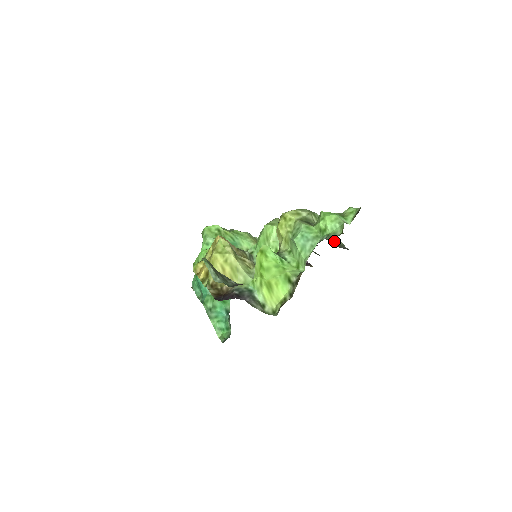
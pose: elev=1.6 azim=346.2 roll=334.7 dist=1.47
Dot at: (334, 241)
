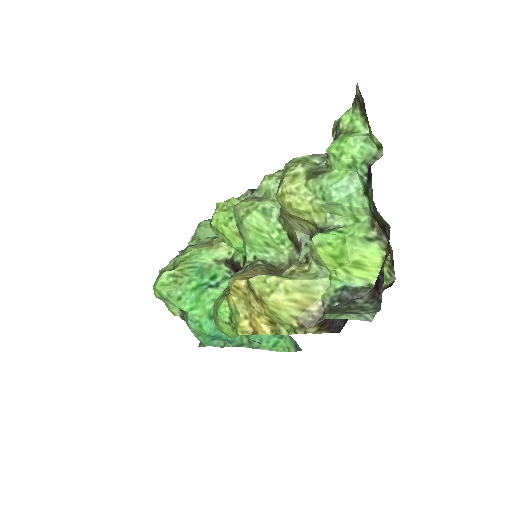
Dot at: occluded
